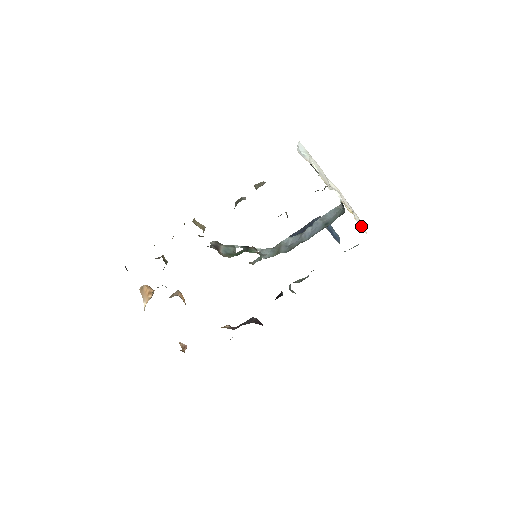
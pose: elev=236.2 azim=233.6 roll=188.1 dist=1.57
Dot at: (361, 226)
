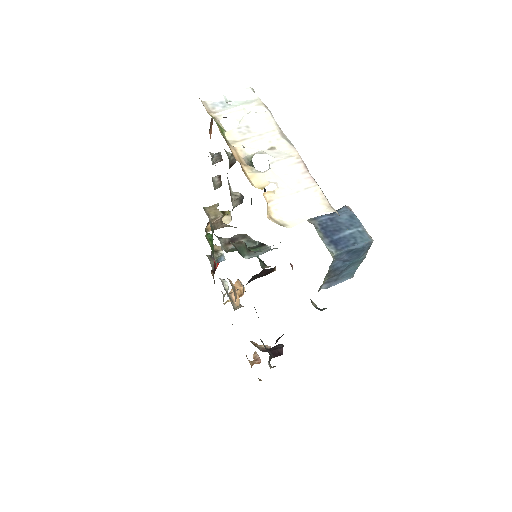
Dot at: (299, 215)
